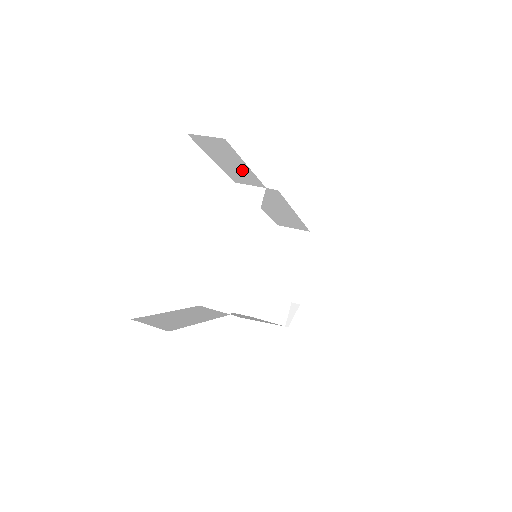
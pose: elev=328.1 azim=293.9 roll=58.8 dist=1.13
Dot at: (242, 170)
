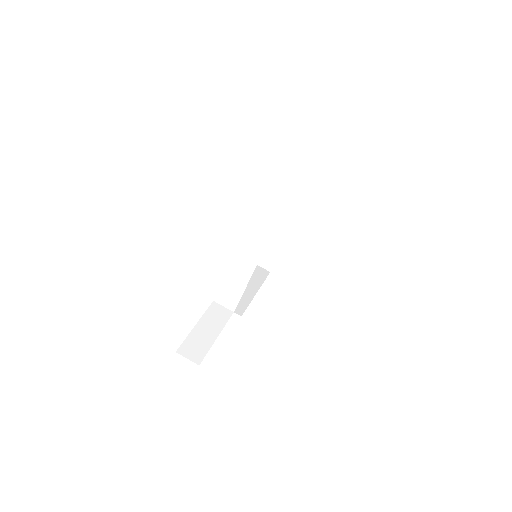
Dot at: occluded
